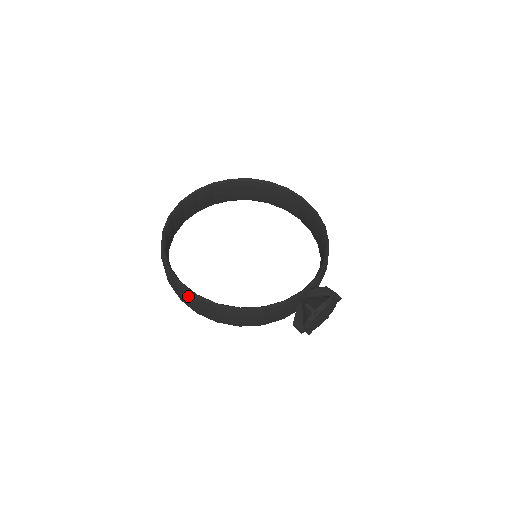
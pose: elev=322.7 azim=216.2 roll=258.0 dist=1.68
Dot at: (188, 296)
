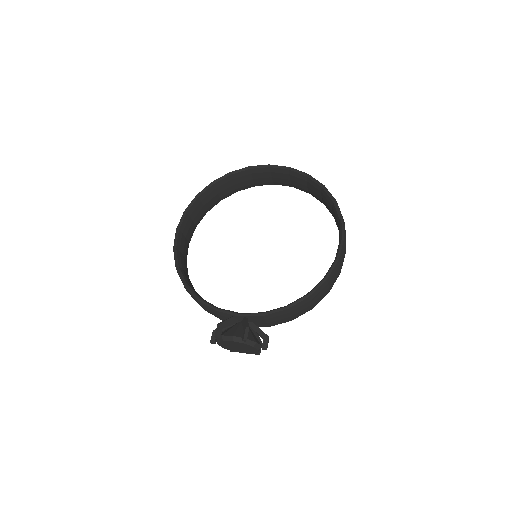
Dot at: occluded
